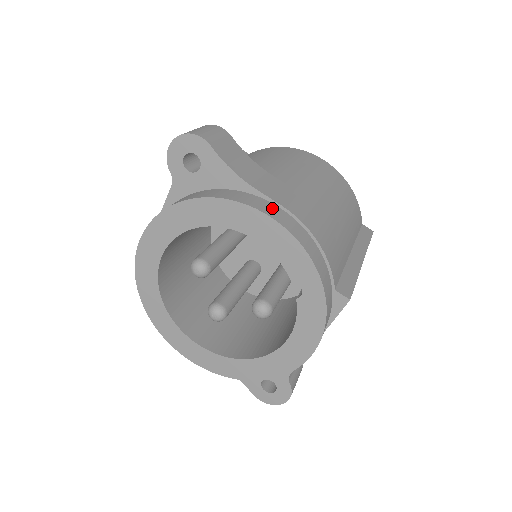
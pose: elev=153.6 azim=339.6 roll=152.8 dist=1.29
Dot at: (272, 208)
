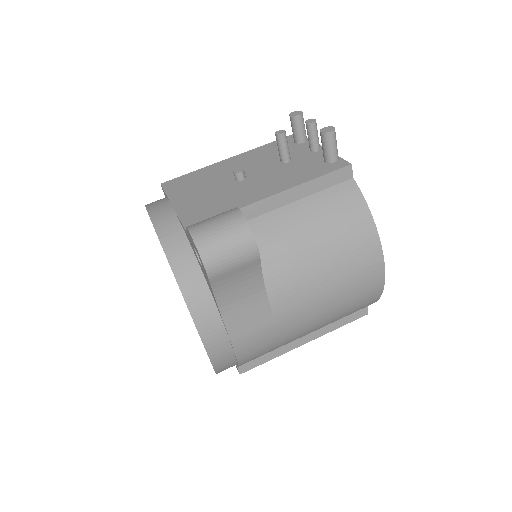
Dot at: (219, 338)
